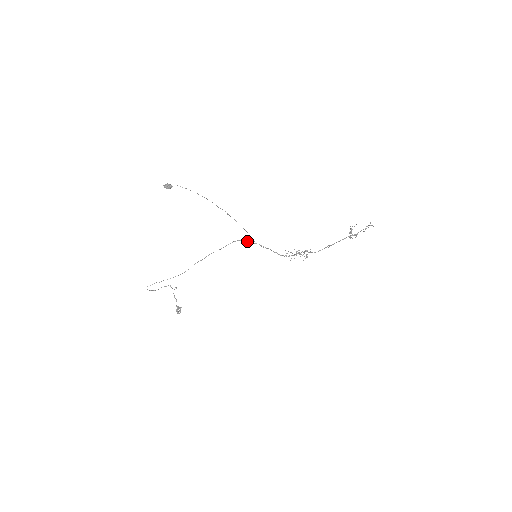
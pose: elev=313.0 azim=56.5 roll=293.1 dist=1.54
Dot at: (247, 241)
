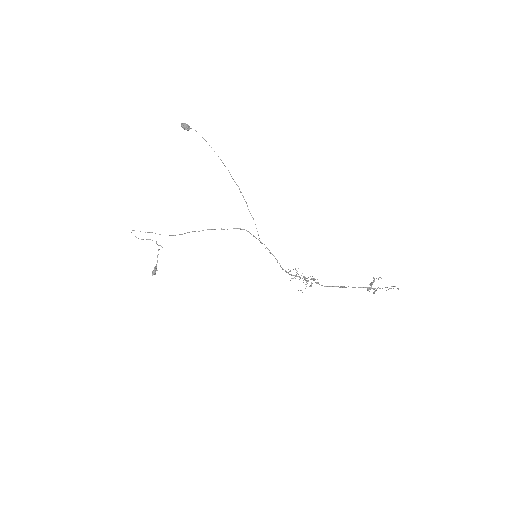
Dot at: occluded
